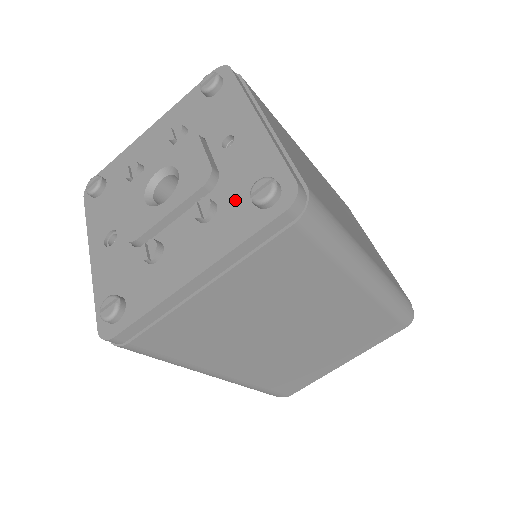
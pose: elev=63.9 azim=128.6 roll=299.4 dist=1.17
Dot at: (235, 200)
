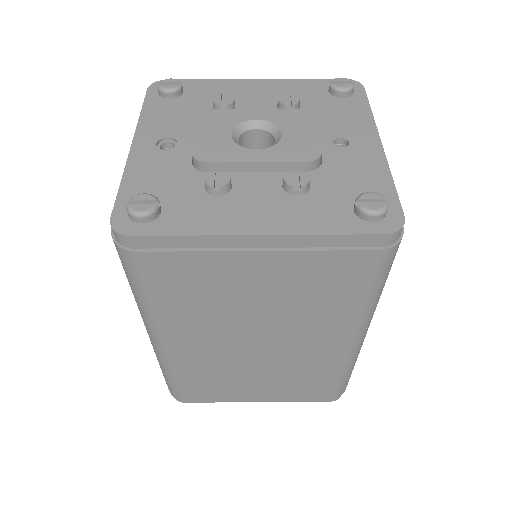
Dot at: (332, 194)
